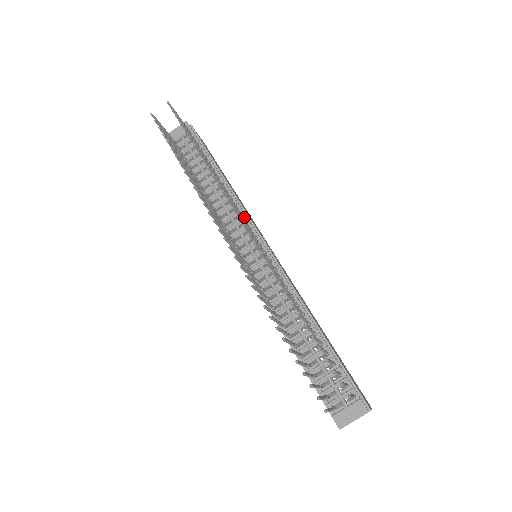
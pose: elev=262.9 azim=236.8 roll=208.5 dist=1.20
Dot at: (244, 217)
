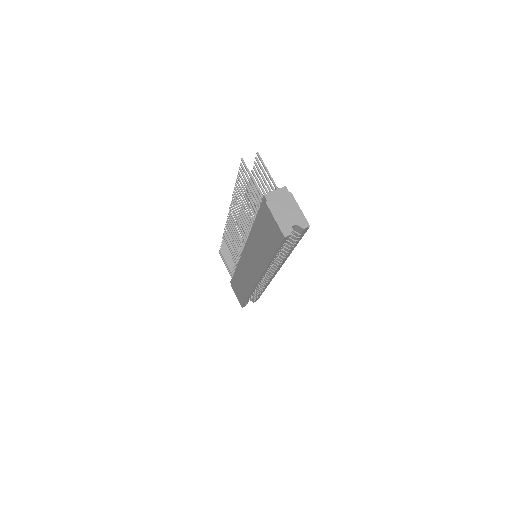
Dot at: occluded
